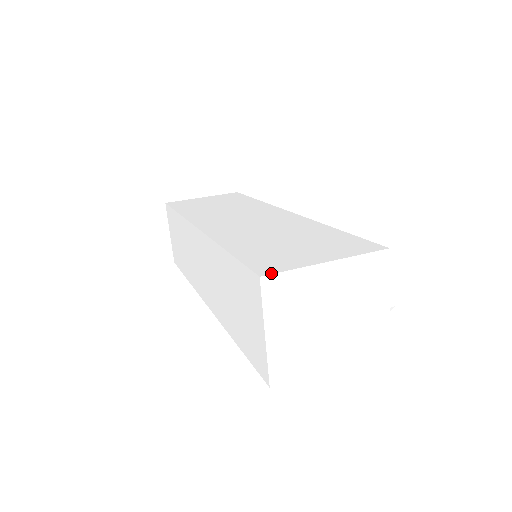
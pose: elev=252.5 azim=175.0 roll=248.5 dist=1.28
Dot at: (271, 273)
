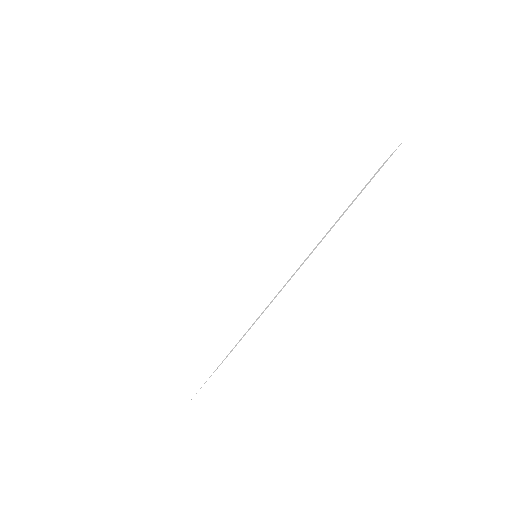
Dot at: (291, 91)
